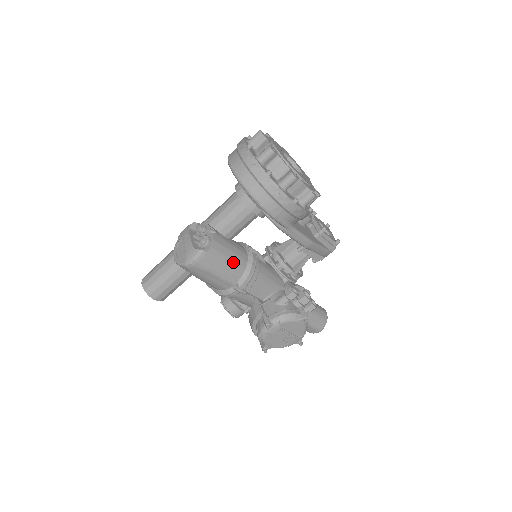
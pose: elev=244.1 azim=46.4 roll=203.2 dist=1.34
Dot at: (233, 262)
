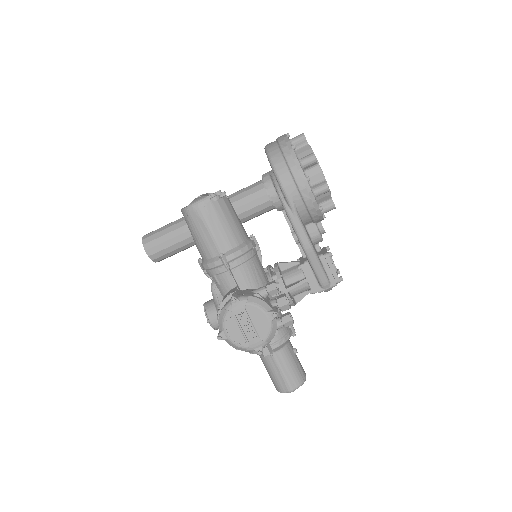
Dot at: (231, 229)
